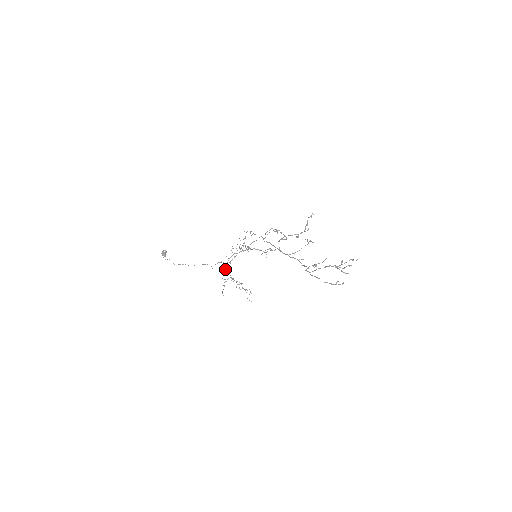
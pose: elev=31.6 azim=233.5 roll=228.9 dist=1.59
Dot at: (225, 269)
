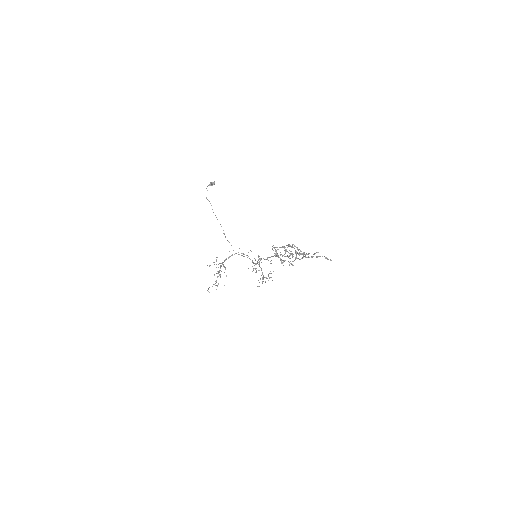
Dot at: occluded
